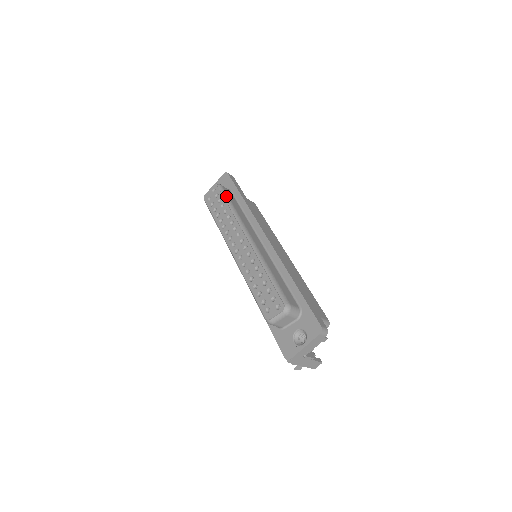
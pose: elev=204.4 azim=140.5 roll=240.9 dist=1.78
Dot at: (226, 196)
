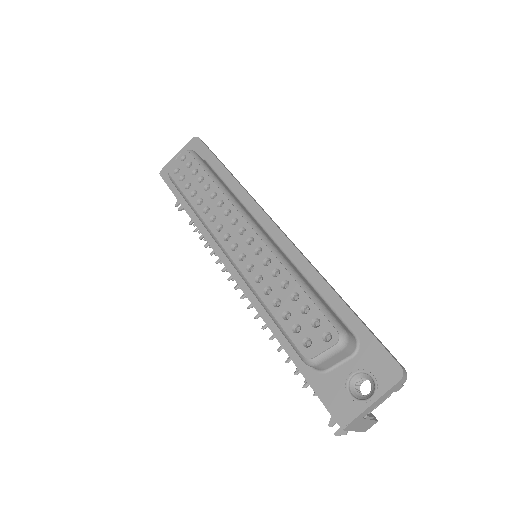
Dot at: (205, 166)
